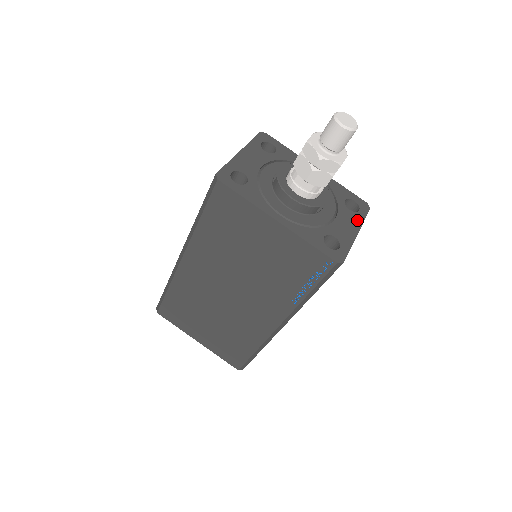
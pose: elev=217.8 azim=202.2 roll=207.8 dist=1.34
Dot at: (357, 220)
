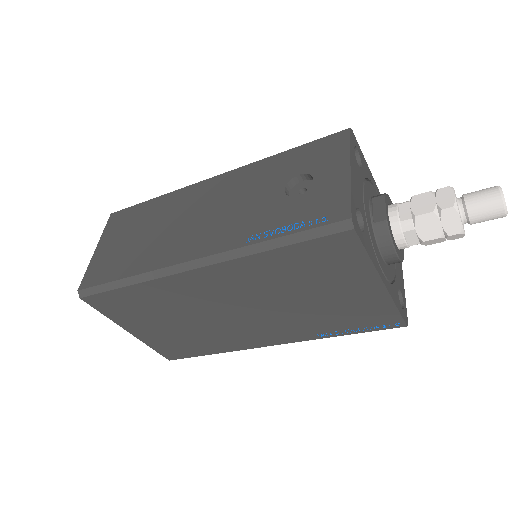
Dot at: occluded
